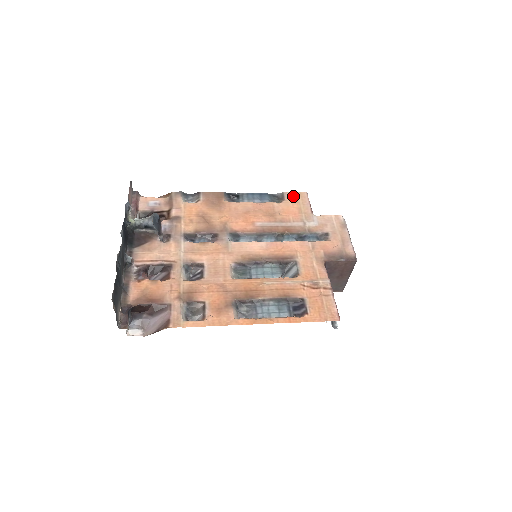
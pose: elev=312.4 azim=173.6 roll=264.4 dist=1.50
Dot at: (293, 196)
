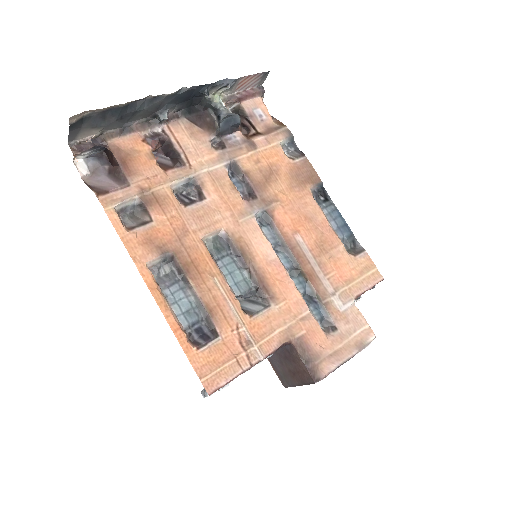
Dot at: (367, 264)
